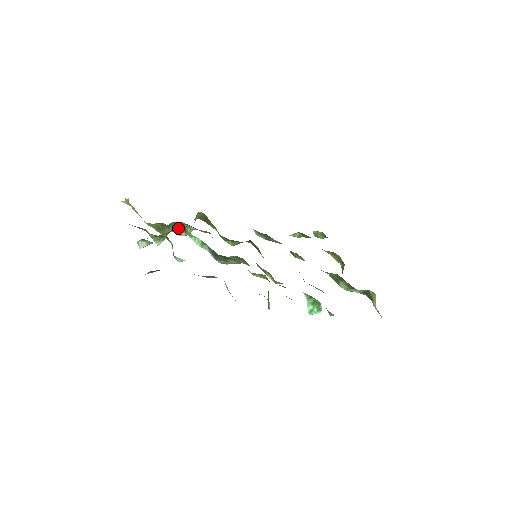
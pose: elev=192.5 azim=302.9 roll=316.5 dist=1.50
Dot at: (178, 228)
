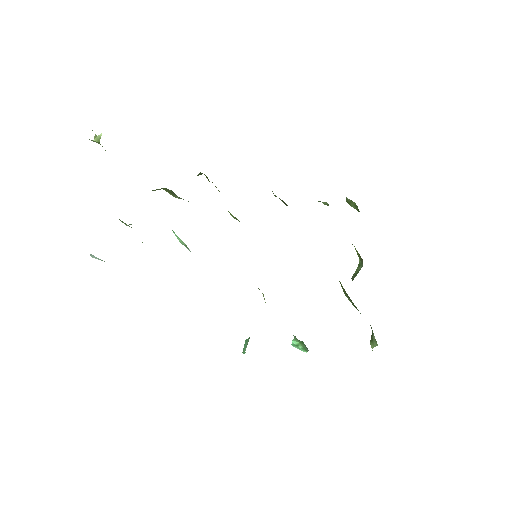
Dot at: (165, 189)
